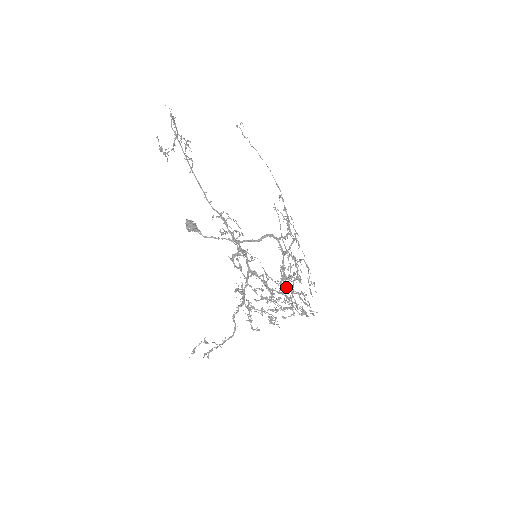
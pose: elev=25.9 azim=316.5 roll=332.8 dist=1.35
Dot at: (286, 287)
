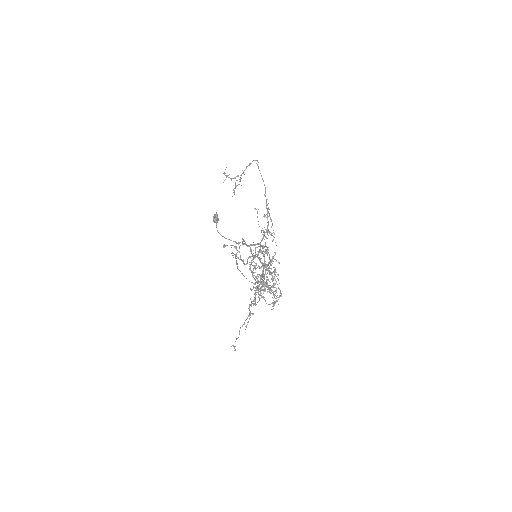
Dot at: occluded
